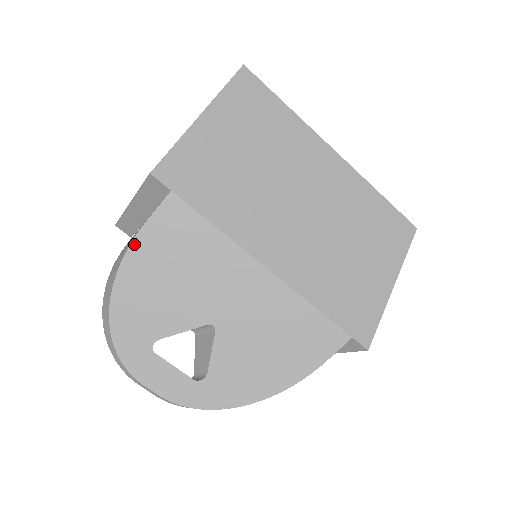
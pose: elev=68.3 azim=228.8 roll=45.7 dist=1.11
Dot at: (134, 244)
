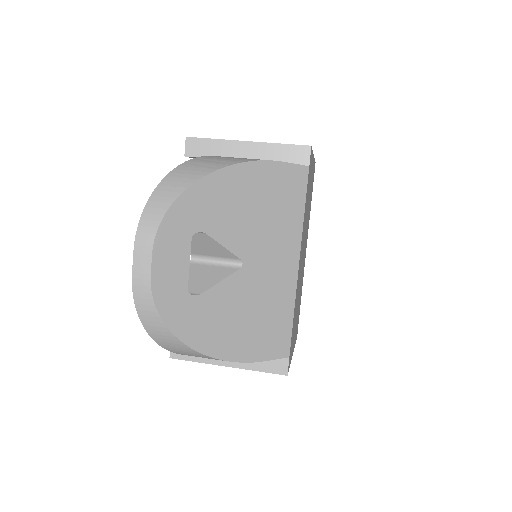
Dot at: (266, 163)
